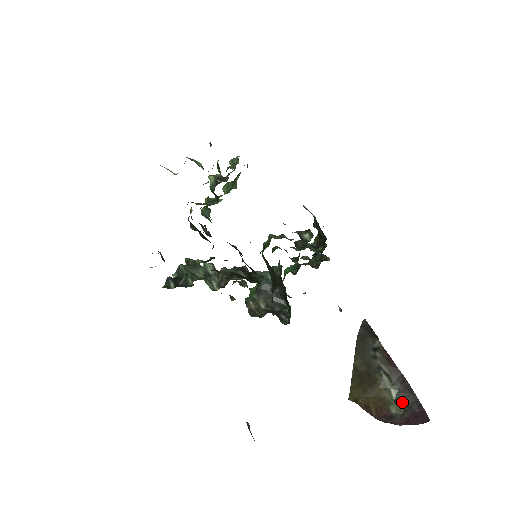
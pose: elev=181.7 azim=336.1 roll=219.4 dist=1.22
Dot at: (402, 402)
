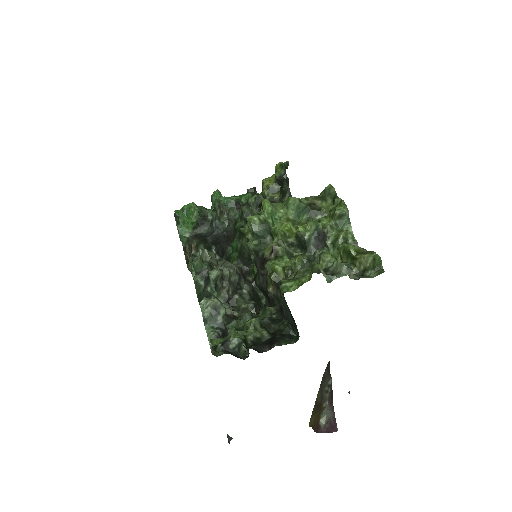
Dot at: (326, 416)
